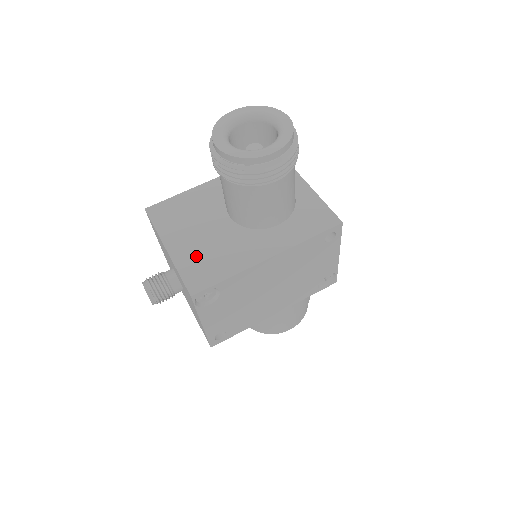
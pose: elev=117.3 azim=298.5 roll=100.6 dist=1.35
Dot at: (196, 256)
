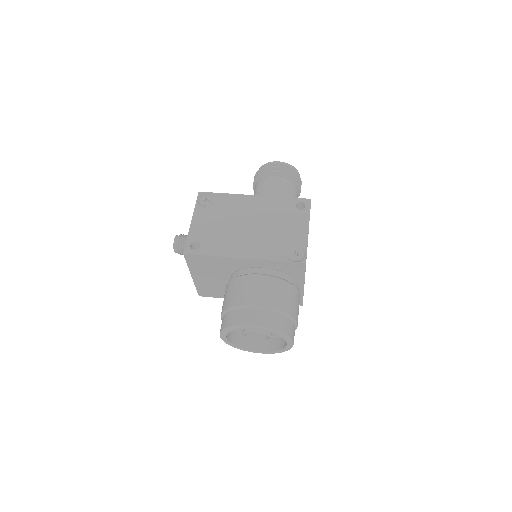
Dot at: occluded
